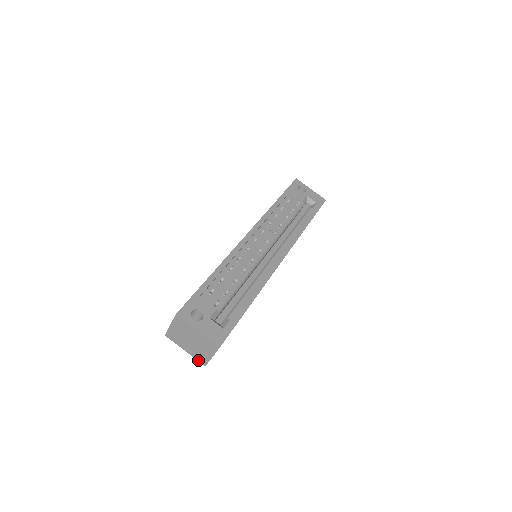
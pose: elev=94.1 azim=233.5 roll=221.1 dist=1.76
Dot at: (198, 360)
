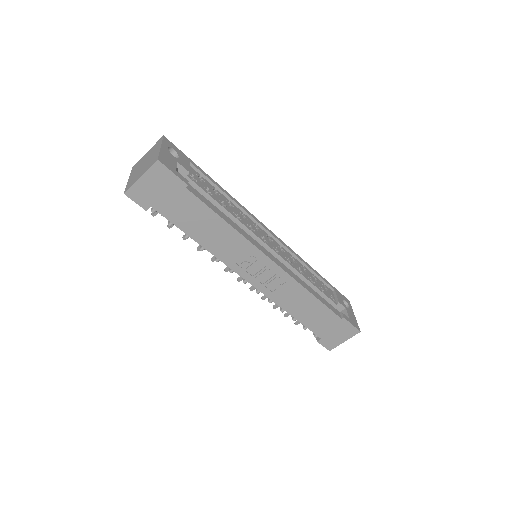
Dot at: (126, 188)
